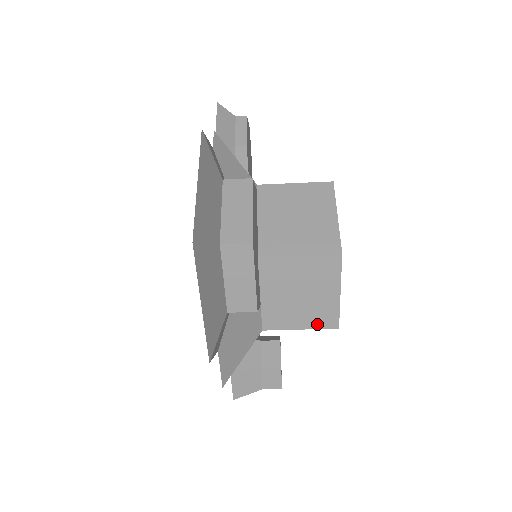
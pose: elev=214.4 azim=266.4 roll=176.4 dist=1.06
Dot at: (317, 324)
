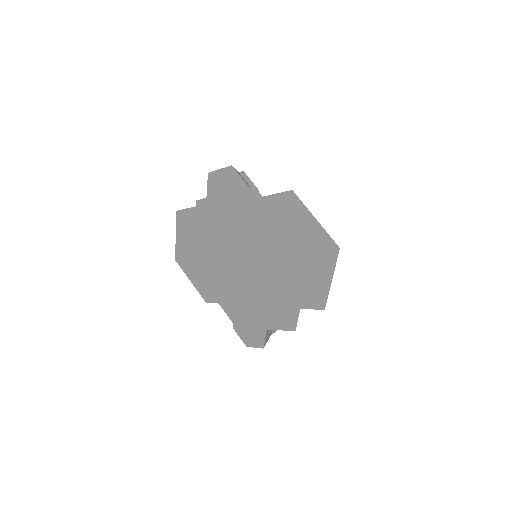
Dot at: occluded
